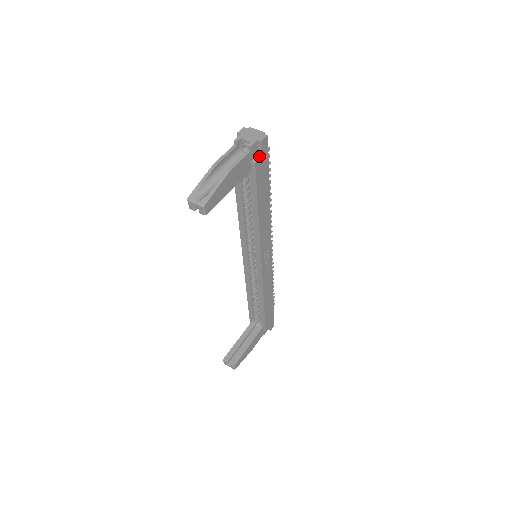
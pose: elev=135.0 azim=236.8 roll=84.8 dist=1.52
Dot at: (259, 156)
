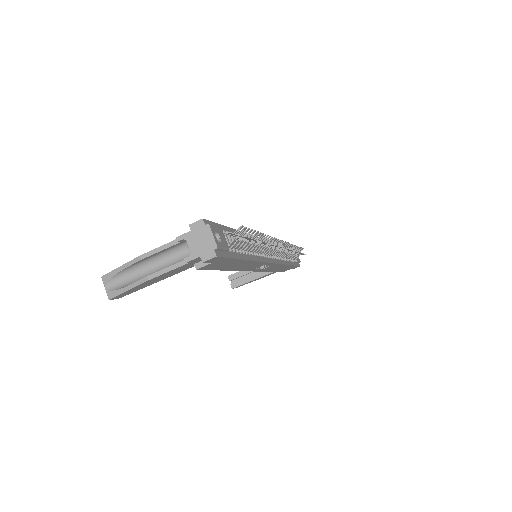
Dot at: occluded
